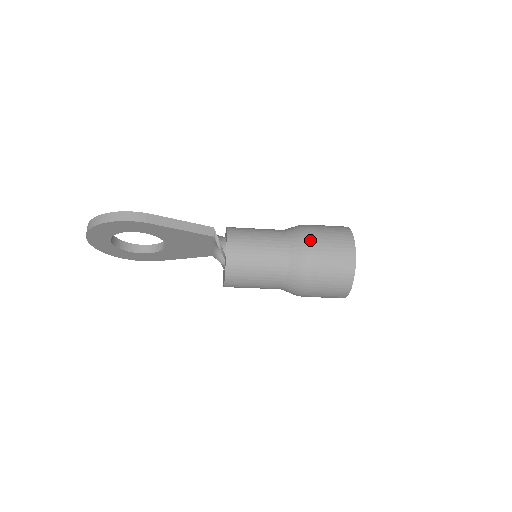
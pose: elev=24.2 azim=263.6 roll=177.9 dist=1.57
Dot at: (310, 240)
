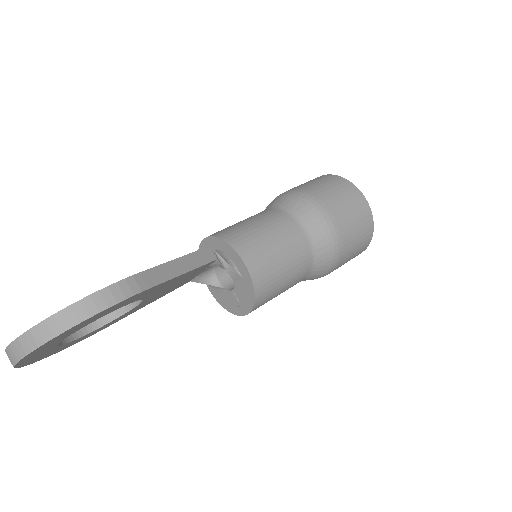
Dot at: (325, 209)
